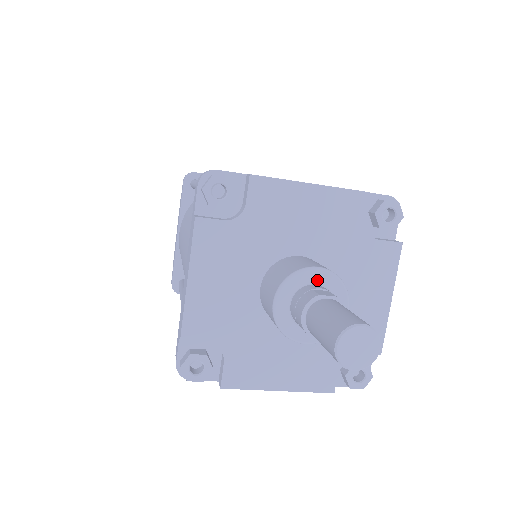
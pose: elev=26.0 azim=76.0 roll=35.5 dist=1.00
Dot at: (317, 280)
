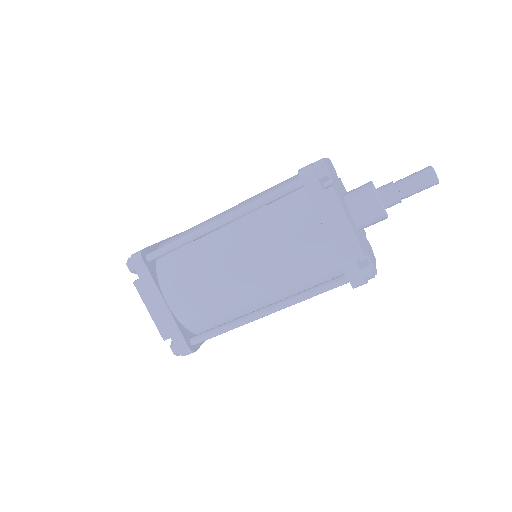
Dot at: occluded
